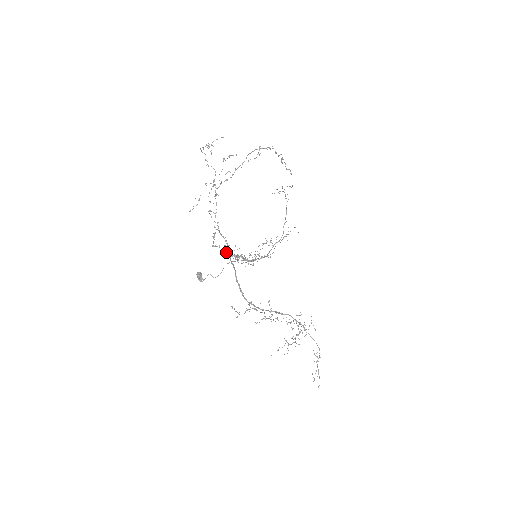
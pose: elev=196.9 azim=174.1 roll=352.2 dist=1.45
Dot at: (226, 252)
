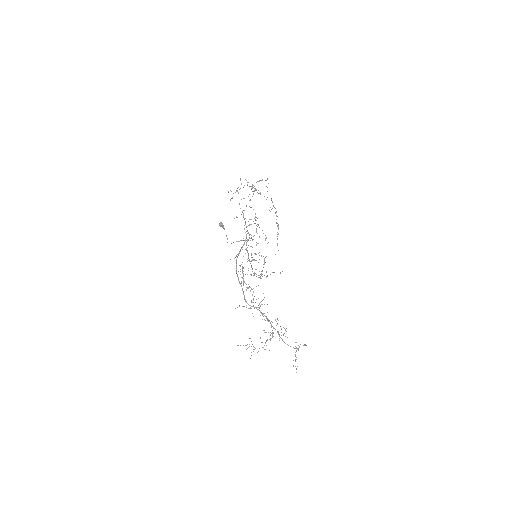
Dot at: (248, 225)
